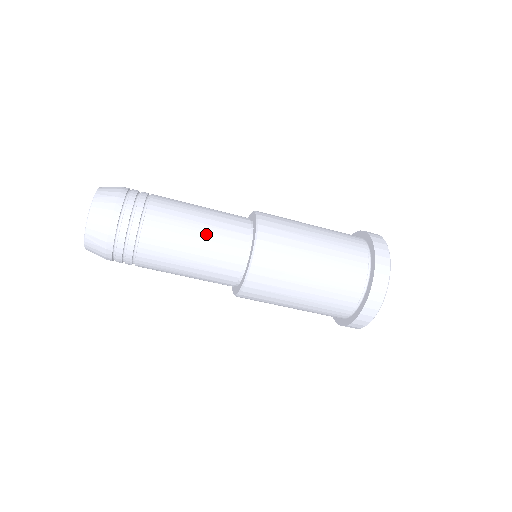
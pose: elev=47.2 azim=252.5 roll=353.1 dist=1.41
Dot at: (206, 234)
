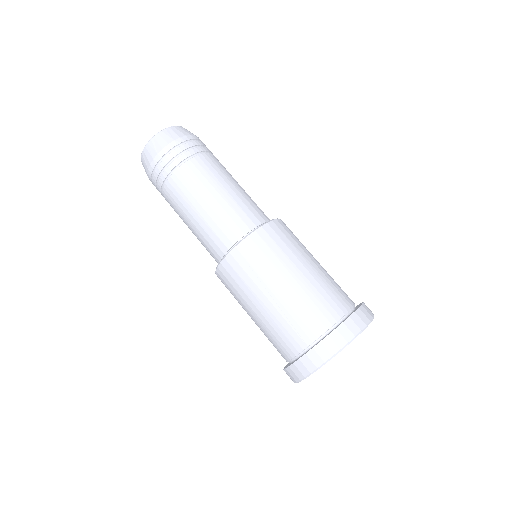
Dot at: occluded
